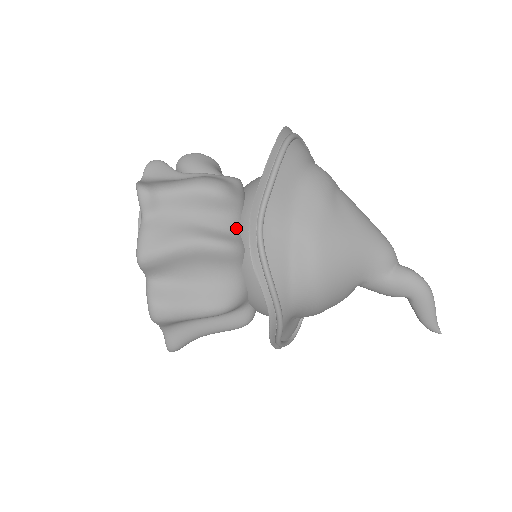
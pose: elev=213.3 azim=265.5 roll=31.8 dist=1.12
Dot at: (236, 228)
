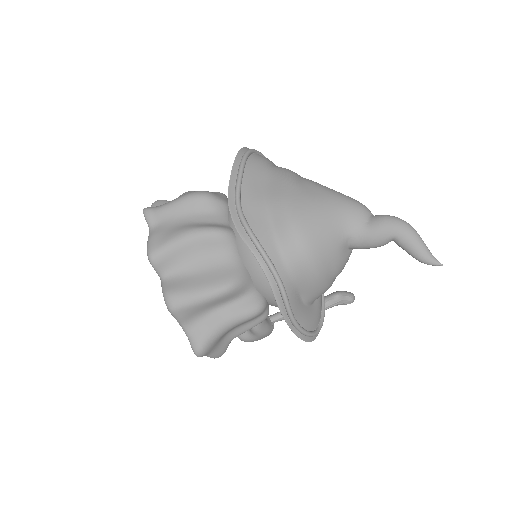
Dot at: (225, 221)
